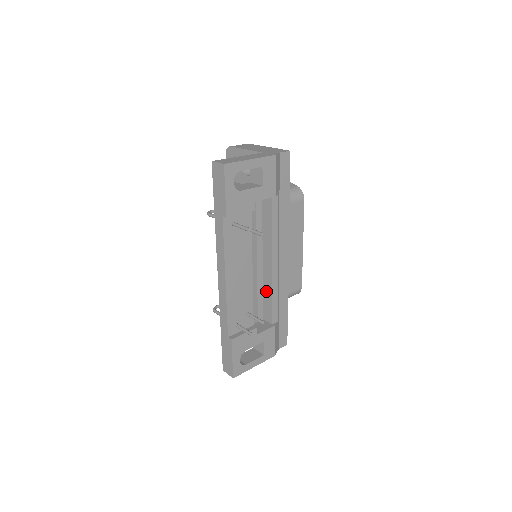
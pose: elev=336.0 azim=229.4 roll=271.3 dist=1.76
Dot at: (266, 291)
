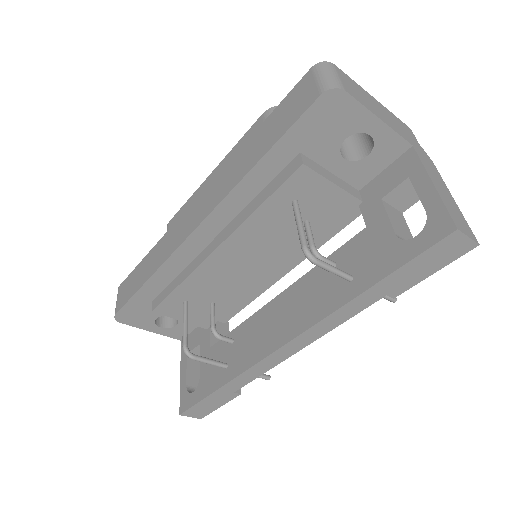
Dot at: occluded
